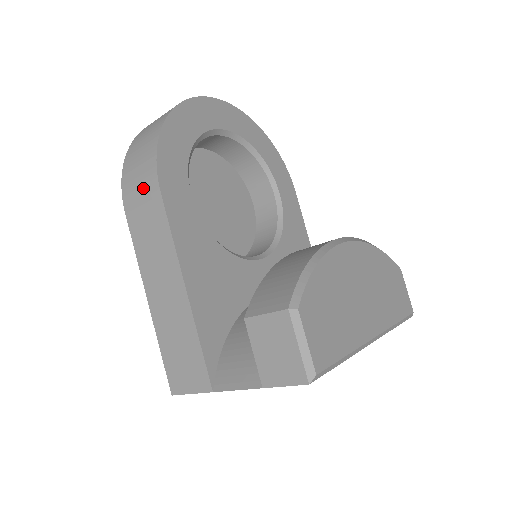
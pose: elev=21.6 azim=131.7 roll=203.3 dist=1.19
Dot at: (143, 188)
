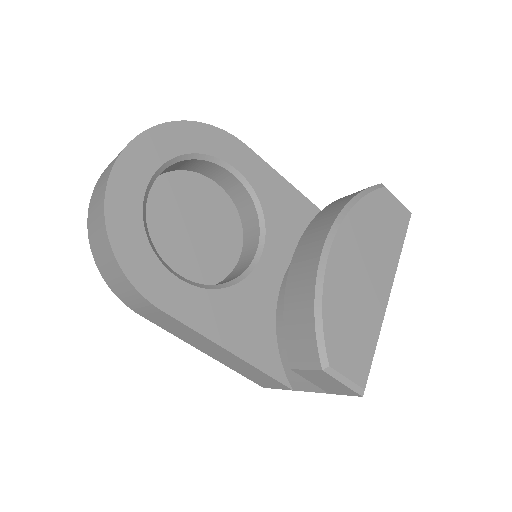
Dot at: (141, 305)
